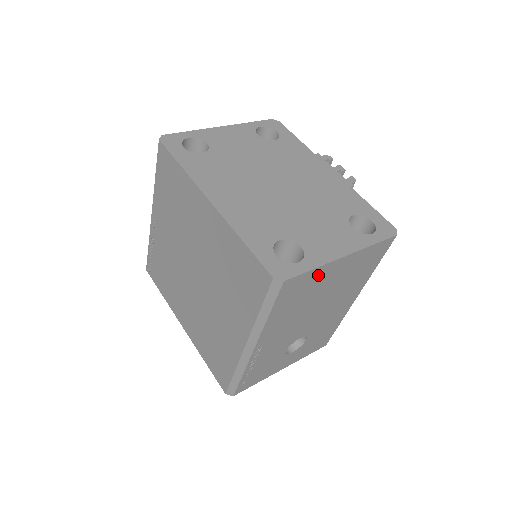
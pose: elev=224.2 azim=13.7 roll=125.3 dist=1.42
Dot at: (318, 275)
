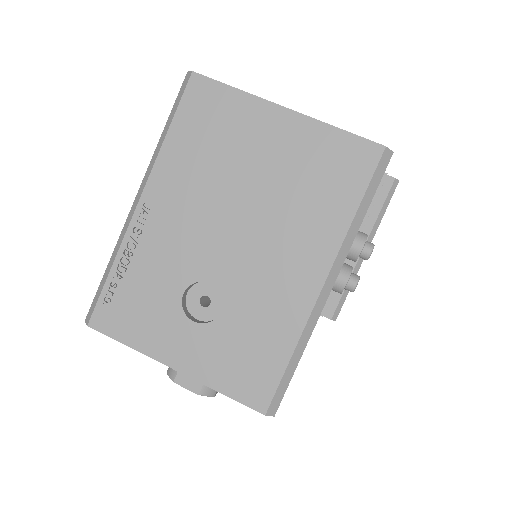
Dot at: (241, 112)
